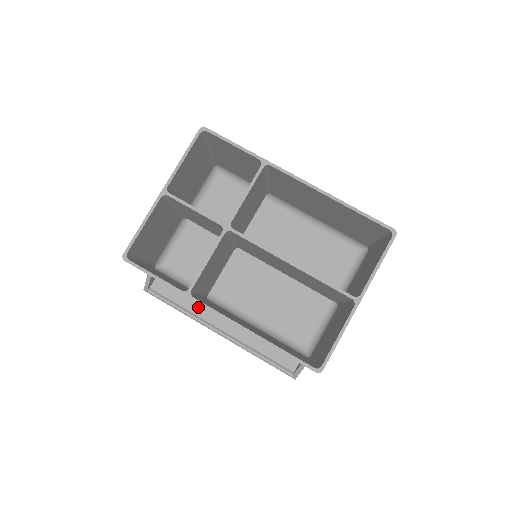
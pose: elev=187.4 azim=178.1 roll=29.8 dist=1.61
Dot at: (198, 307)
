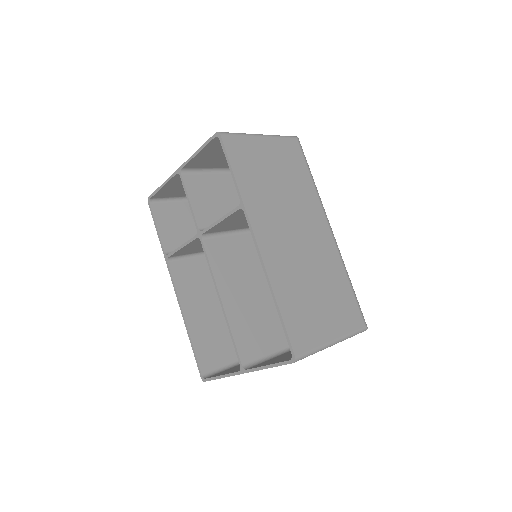
Dot at: occluded
